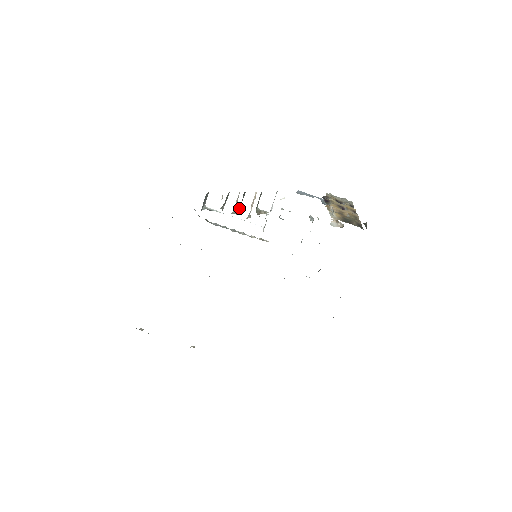
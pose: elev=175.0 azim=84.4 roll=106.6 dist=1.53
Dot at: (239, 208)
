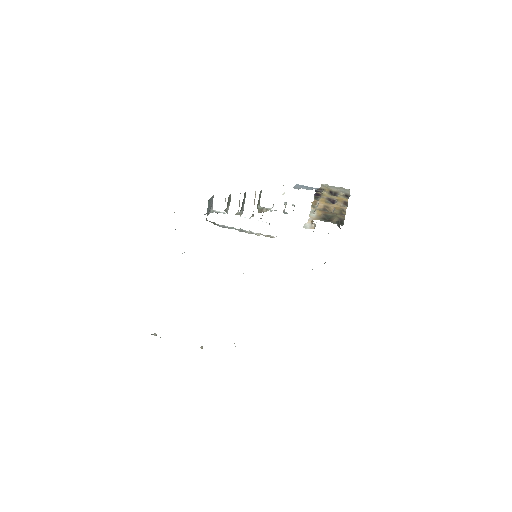
Dot at: (243, 208)
